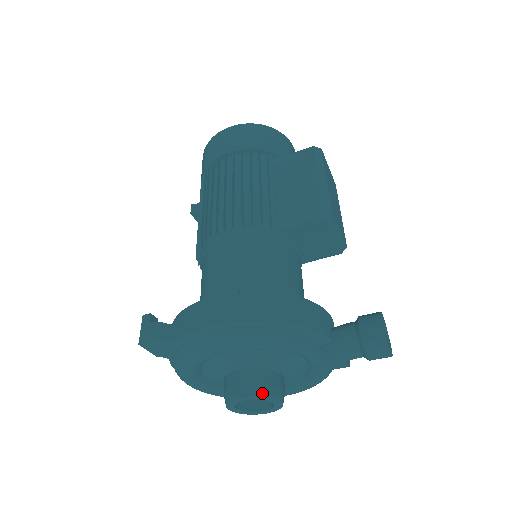
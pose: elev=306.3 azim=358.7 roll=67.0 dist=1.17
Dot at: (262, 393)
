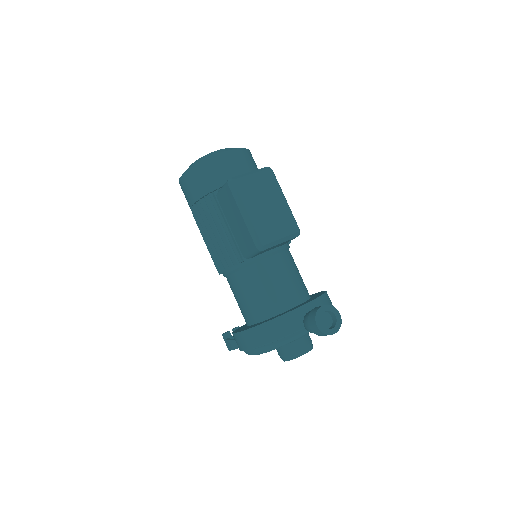
Dot at: (291, 358)
